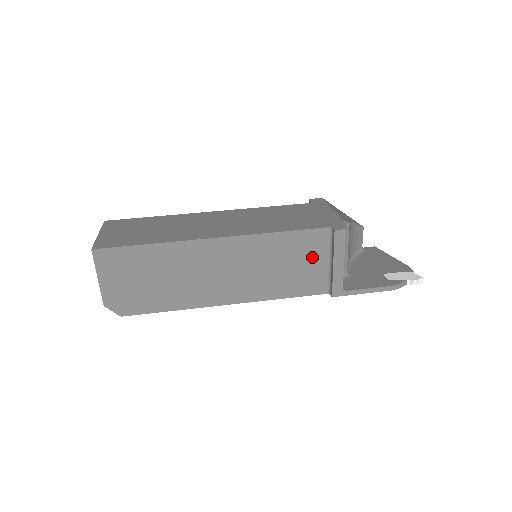
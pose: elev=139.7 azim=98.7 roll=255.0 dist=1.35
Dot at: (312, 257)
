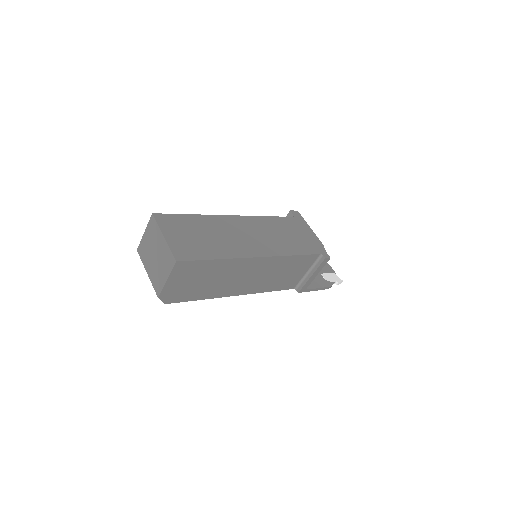
Dot at: (301, 269)
